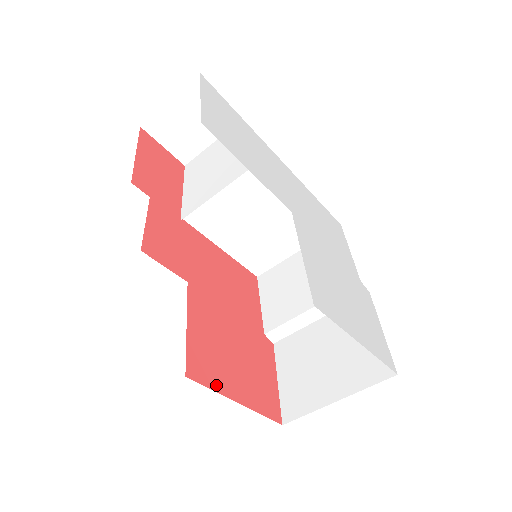
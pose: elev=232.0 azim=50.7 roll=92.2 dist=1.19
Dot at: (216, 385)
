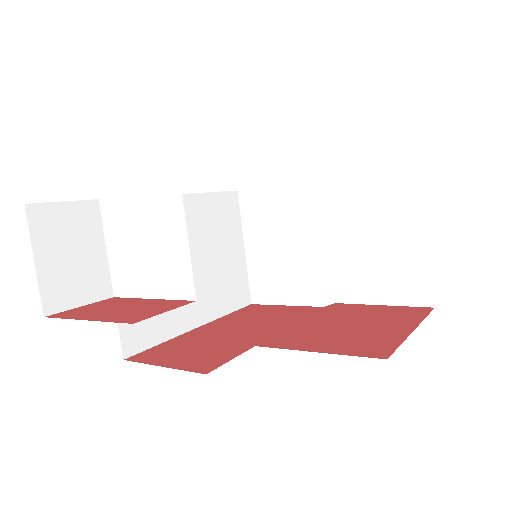
Dot at: (394, 341)
